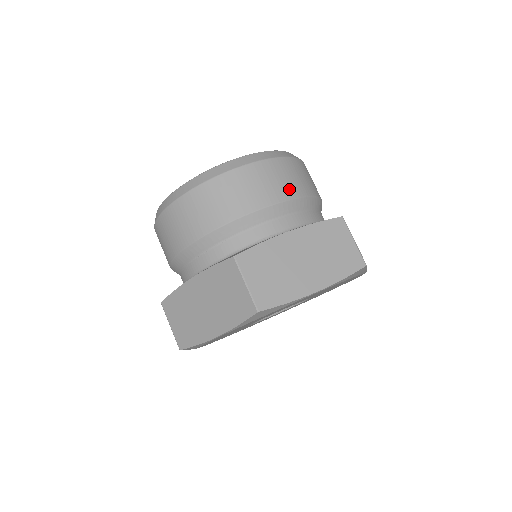
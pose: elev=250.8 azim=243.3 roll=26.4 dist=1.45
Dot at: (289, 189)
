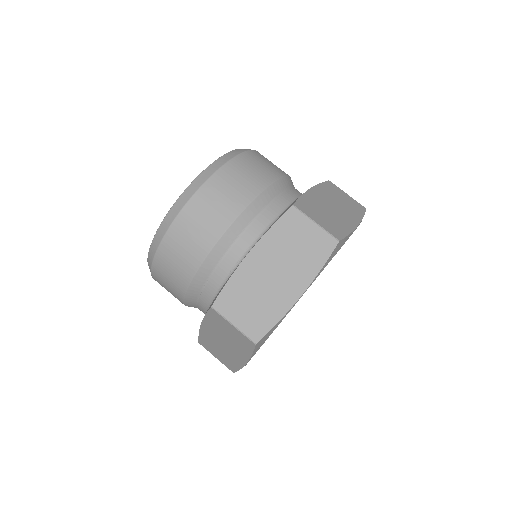
Dot at: (232, 205)
